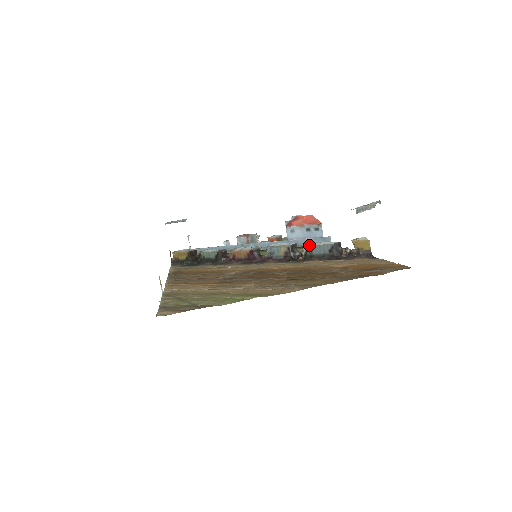
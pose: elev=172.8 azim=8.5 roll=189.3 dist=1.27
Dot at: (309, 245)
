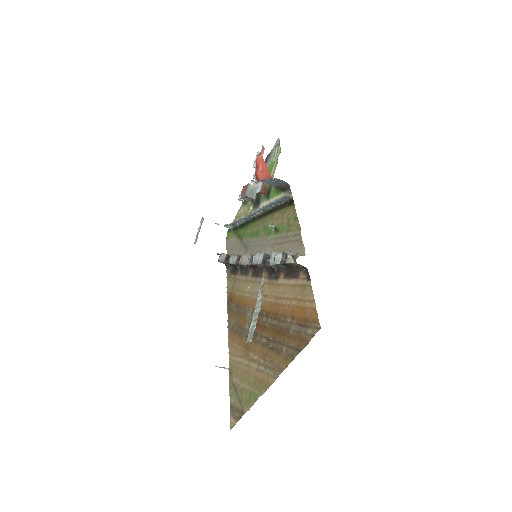
Dot at: (270, 261)
